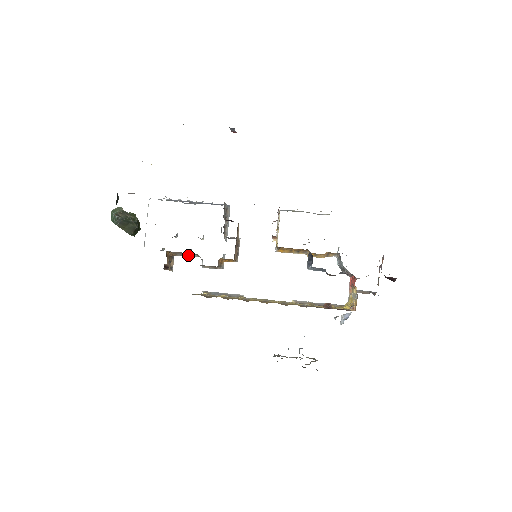
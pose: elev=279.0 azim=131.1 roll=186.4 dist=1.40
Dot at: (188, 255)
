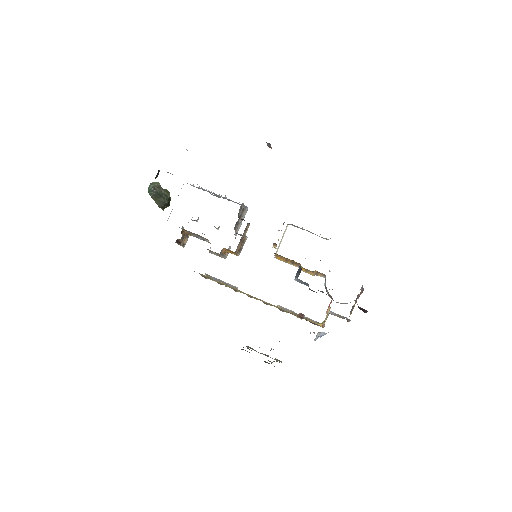
Dot at: (201, 238)
